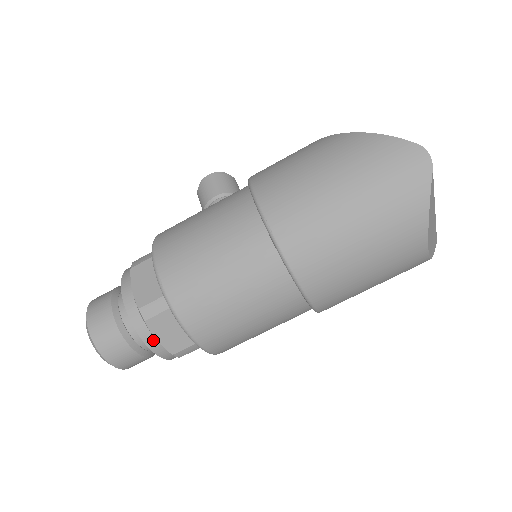
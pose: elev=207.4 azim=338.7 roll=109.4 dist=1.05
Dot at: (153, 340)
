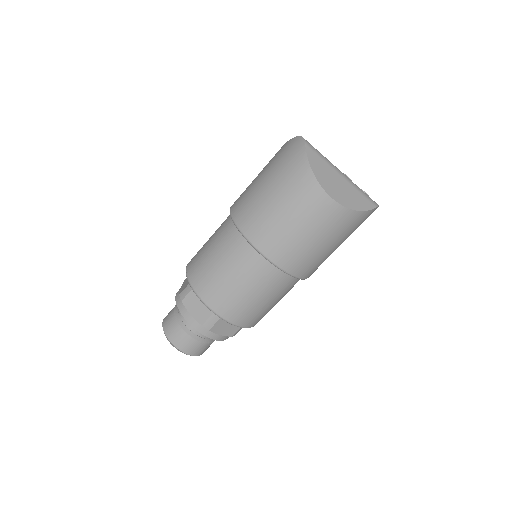
Dot at: (189, 315)
